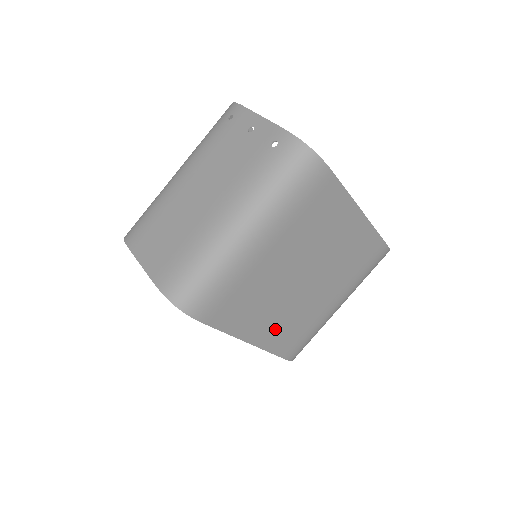
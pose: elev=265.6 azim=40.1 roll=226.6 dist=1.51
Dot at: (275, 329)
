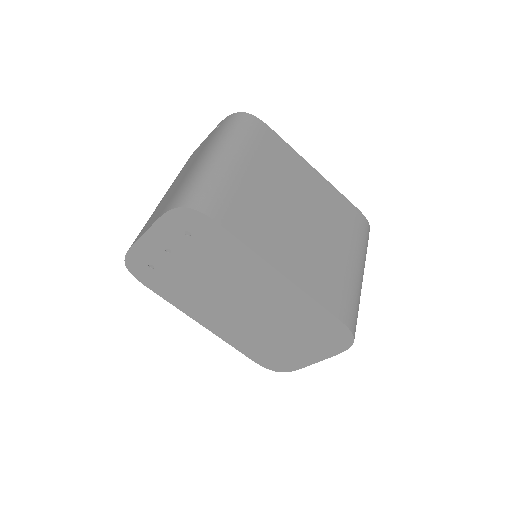
Dot at: (302, 267)
